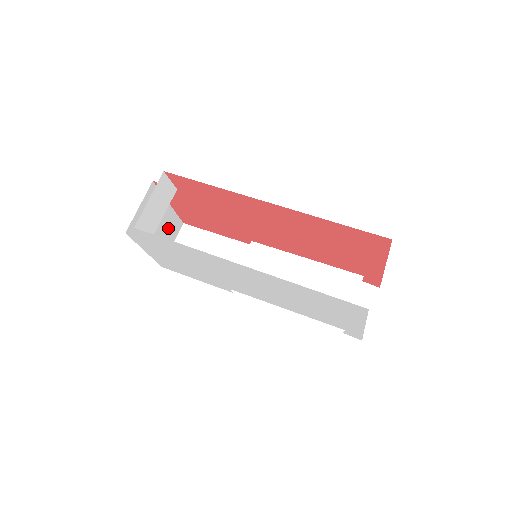
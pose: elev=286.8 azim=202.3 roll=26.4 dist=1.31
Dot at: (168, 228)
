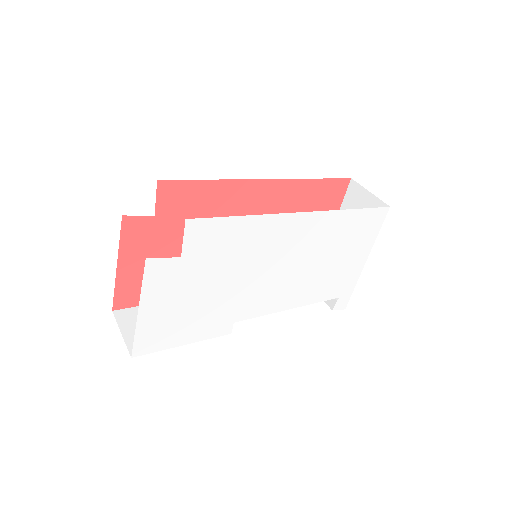
Dot at: occluded
